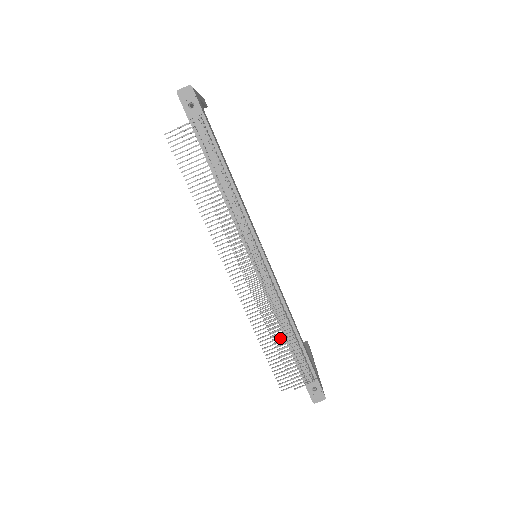
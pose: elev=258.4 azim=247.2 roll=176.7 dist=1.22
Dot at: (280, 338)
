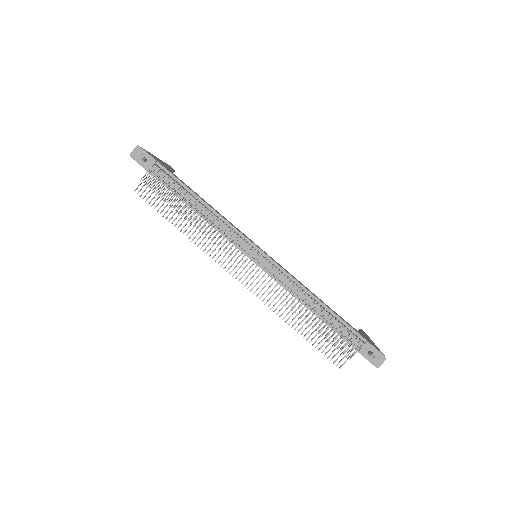
Dot at: (311, 317)
